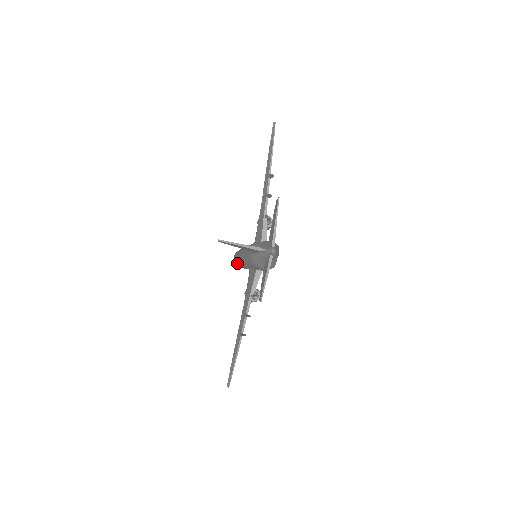
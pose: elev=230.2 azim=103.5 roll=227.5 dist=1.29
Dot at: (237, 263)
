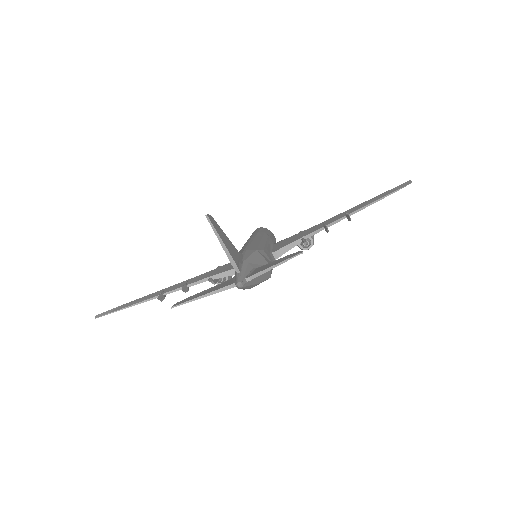
Dot at: occluded
